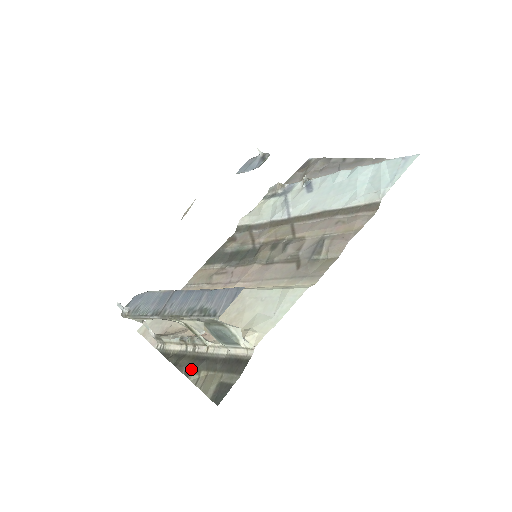
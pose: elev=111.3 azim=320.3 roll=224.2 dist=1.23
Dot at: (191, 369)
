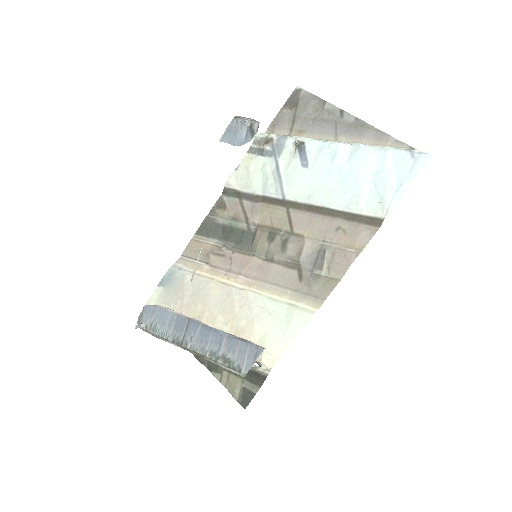
Dot at: (213, 368)
